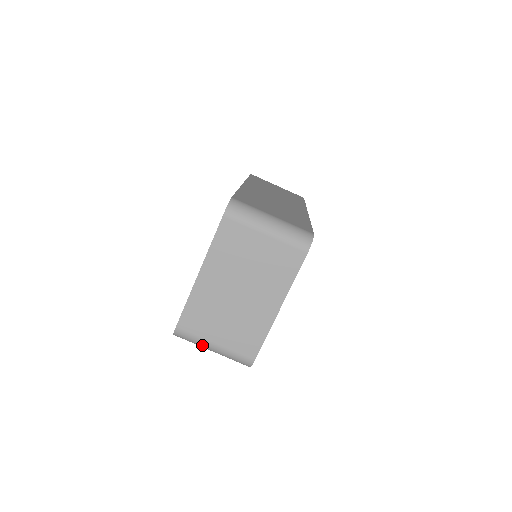
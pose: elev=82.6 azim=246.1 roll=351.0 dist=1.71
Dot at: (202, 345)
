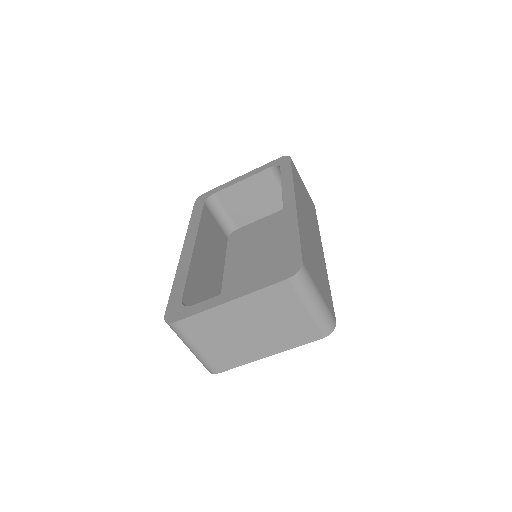
Dot at: (185, 342)
